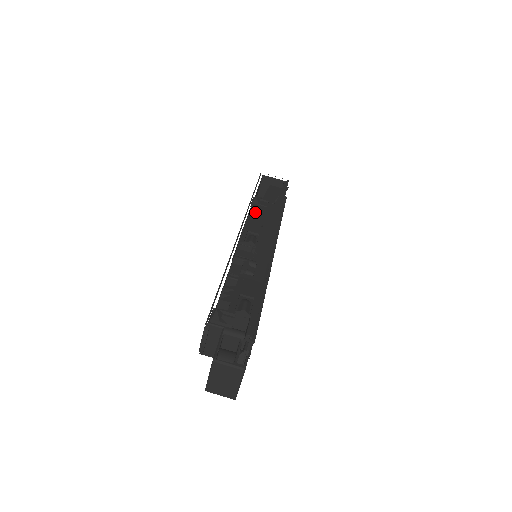
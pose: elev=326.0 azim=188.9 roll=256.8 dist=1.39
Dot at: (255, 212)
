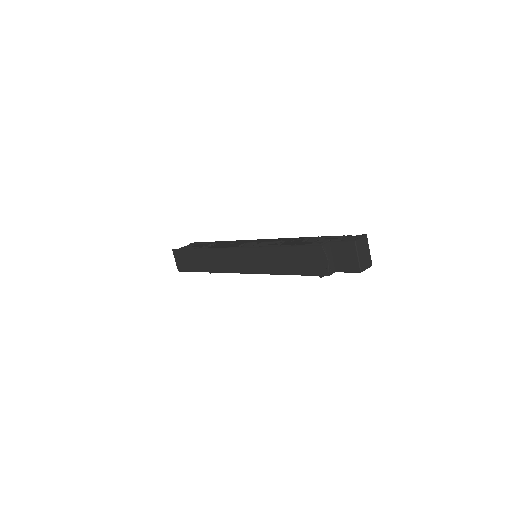
Dot at: (219, 246)
